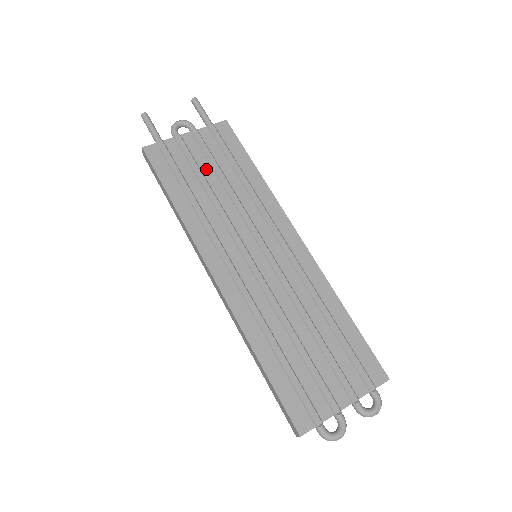
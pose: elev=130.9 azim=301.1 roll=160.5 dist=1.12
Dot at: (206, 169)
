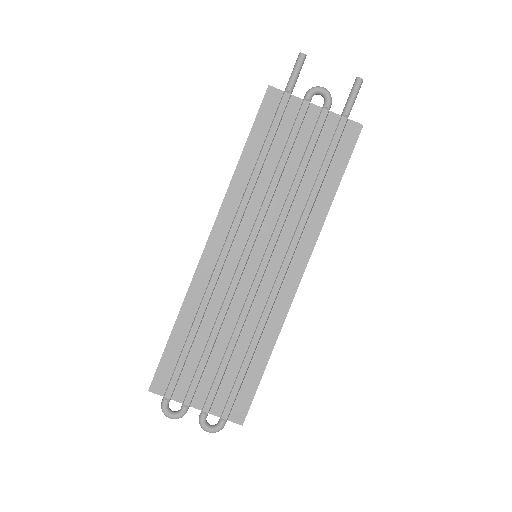
Dot at: (296, 153)
